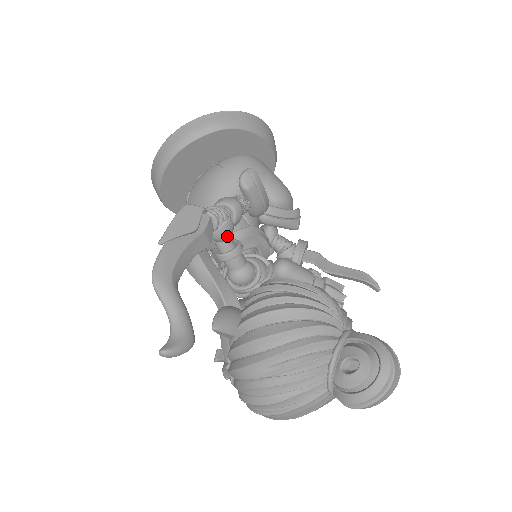
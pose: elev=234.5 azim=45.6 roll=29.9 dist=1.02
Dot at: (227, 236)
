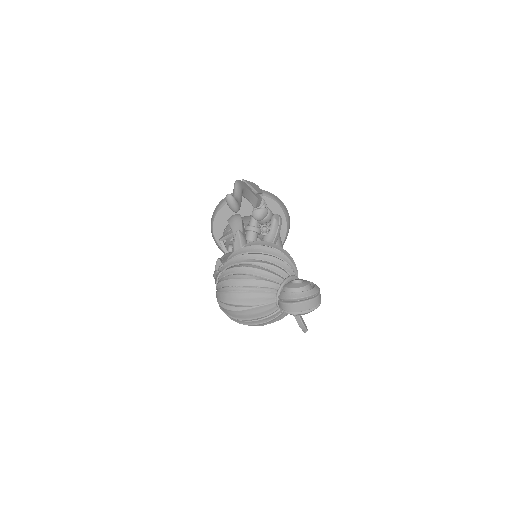
Dot at: (261, 216)
